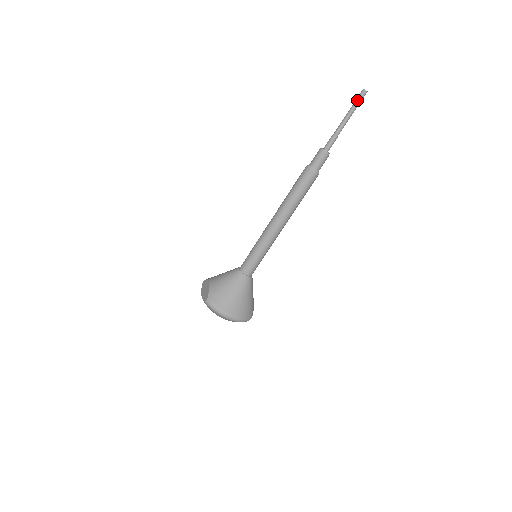
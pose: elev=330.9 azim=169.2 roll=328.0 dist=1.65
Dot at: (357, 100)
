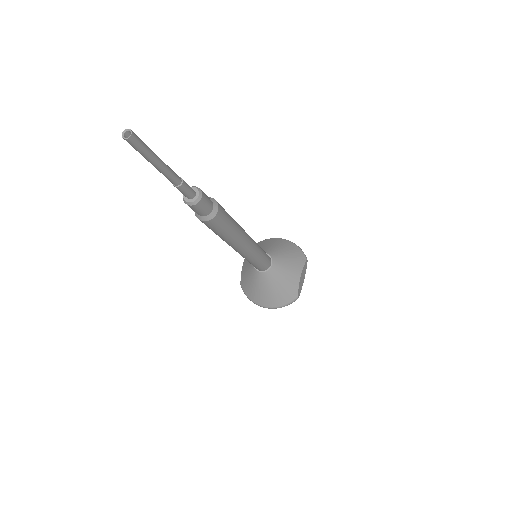
Dot at: (135, 149)
